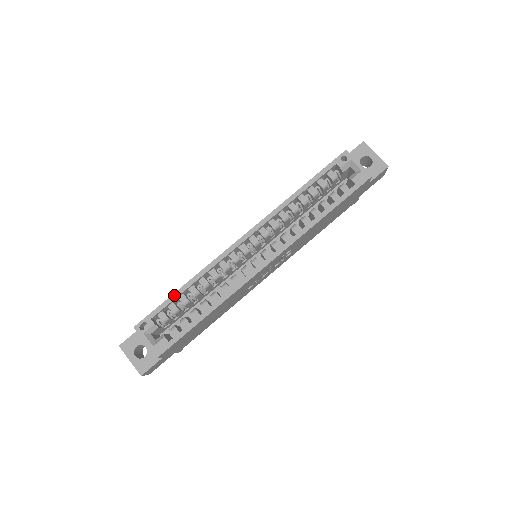
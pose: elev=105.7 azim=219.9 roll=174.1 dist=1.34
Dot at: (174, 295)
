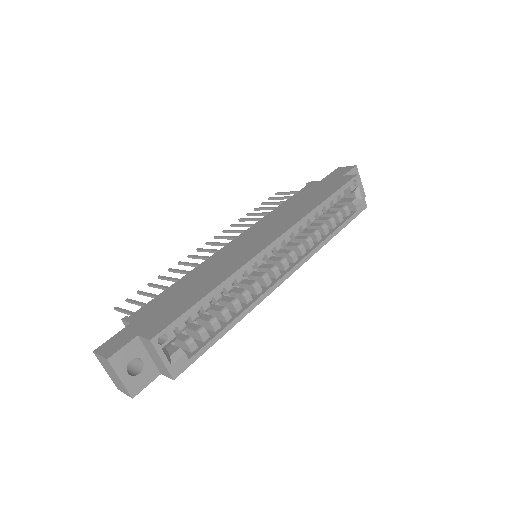
Dot at: (202, 301)
